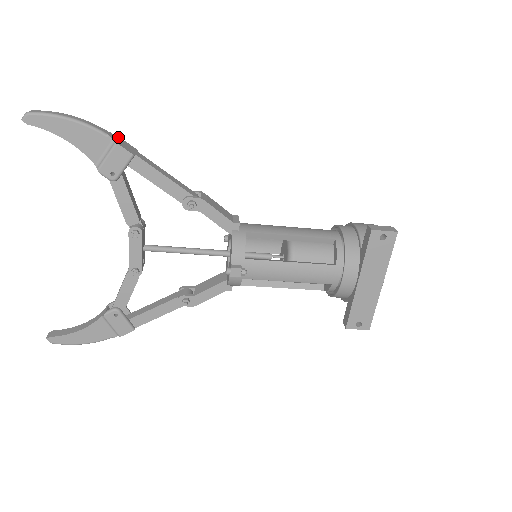
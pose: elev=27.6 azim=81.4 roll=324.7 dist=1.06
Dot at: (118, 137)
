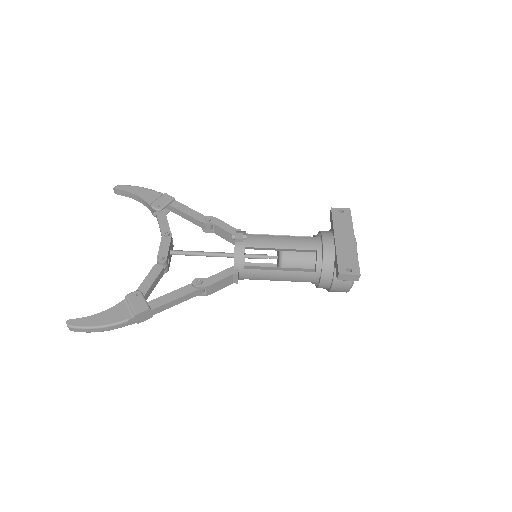
Dot at: occluded
